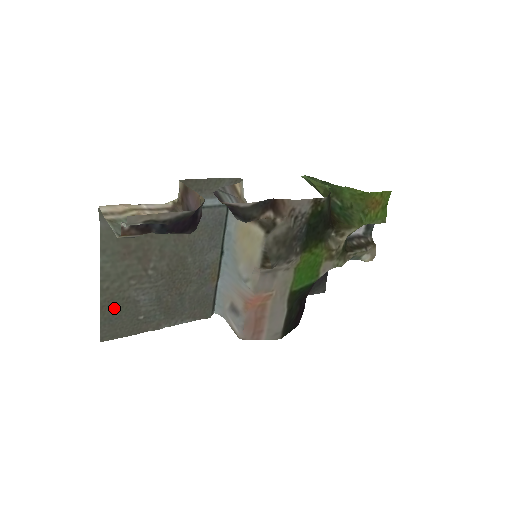
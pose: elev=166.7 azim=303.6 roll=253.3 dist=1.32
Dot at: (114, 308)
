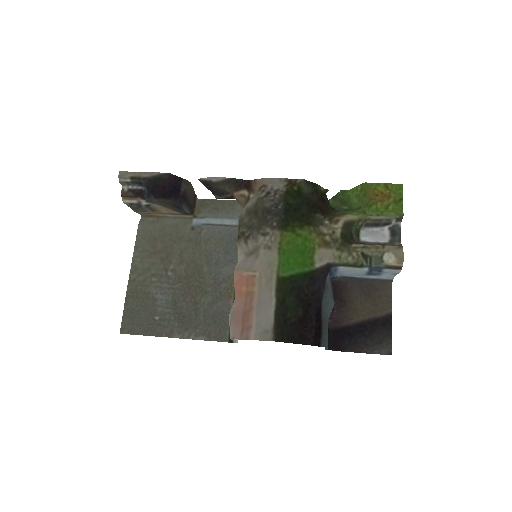
Dot at: (136, 301)
